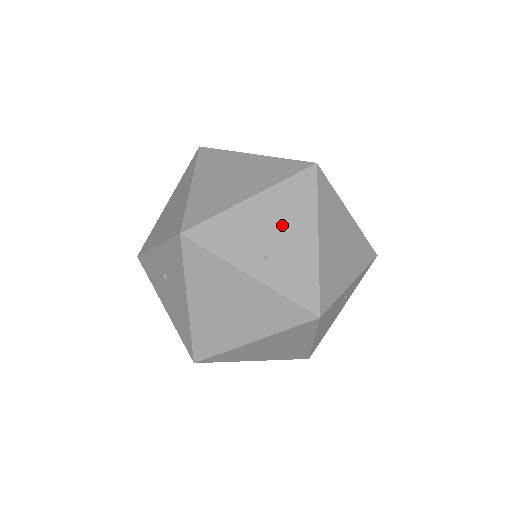
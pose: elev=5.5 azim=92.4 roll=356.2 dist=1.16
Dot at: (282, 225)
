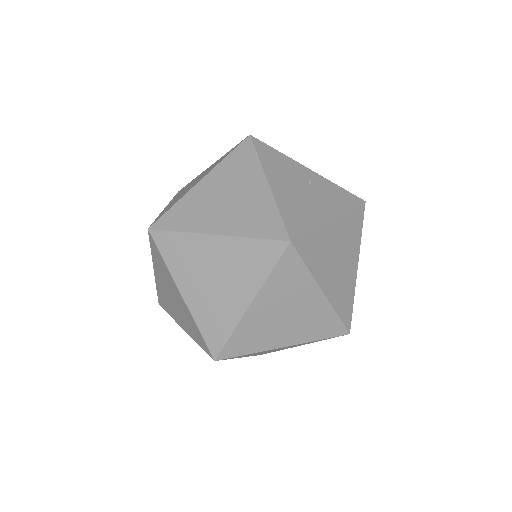
Dot at: occluded
